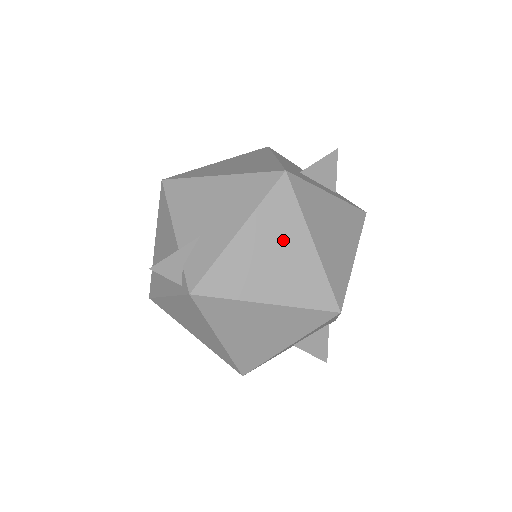
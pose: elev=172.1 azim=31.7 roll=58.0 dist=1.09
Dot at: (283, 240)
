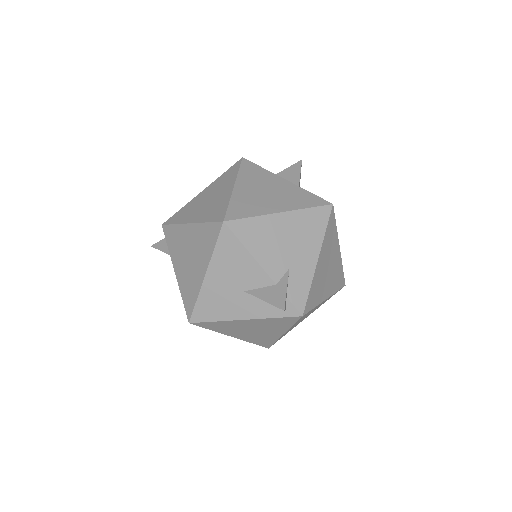
Dot at: (331, 253)
